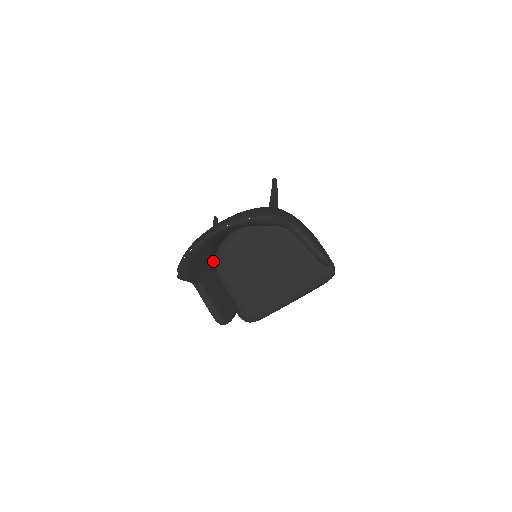
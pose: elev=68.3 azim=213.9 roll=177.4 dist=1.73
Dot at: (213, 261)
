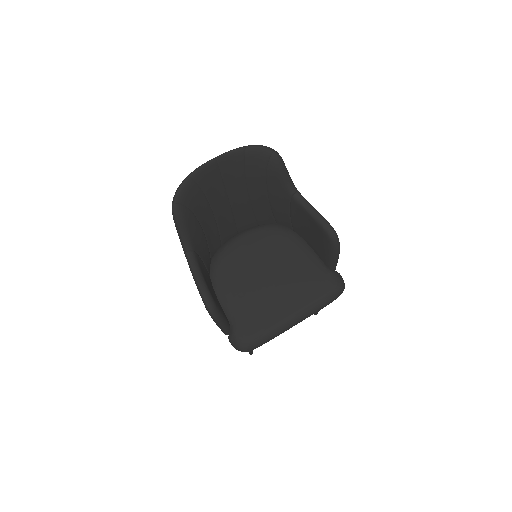
Dot at: (208, 259)
